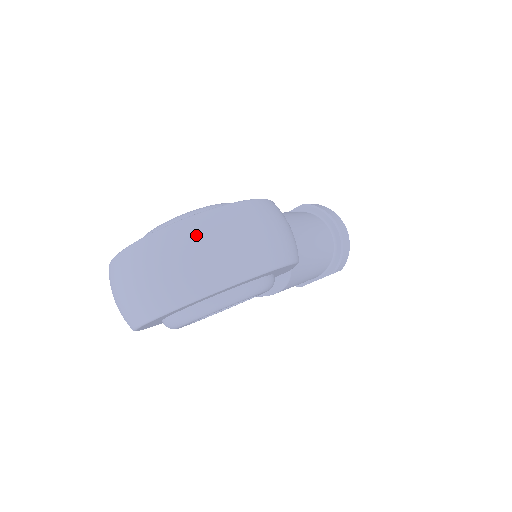
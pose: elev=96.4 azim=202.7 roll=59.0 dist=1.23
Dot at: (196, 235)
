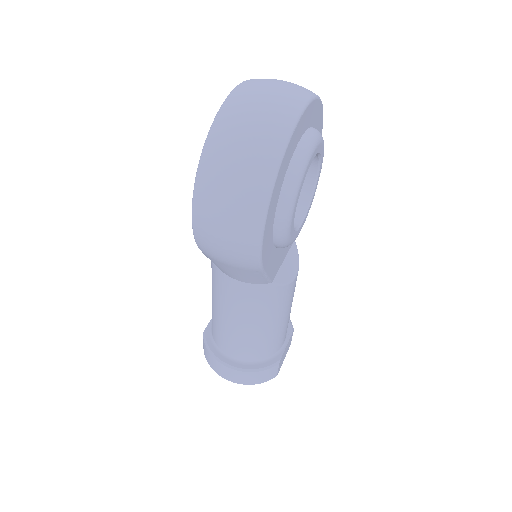
Dot at: occluded
